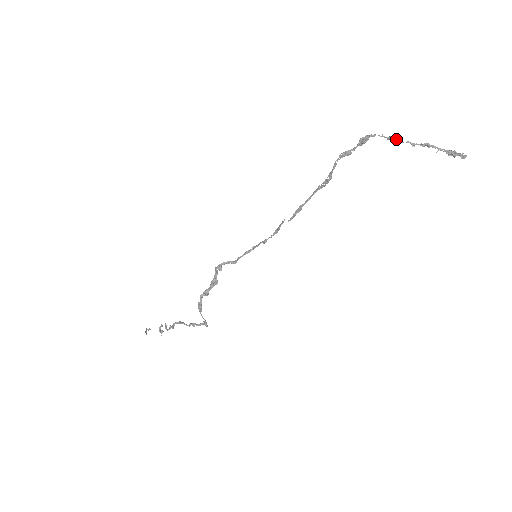
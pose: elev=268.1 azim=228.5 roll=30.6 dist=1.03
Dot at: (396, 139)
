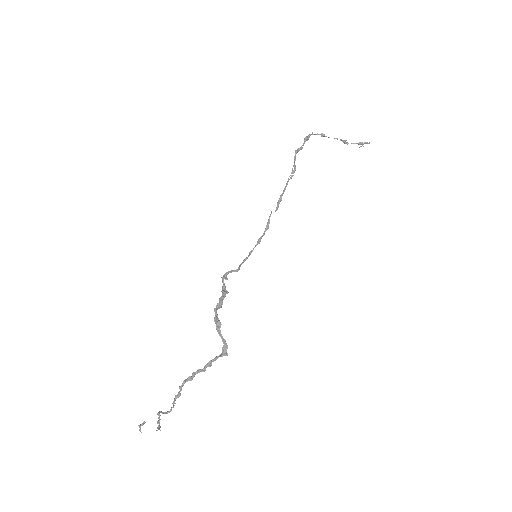
Dot at: (326, 136)
